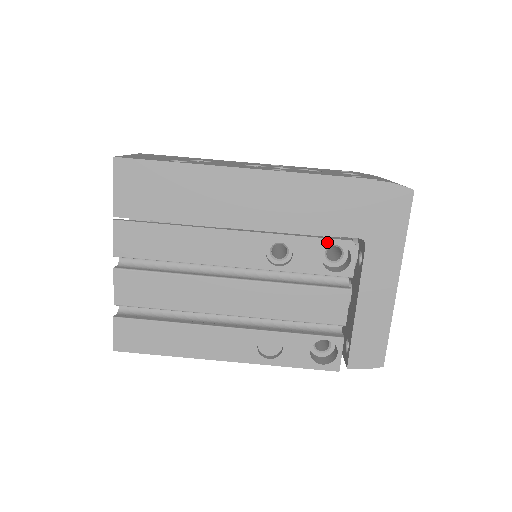
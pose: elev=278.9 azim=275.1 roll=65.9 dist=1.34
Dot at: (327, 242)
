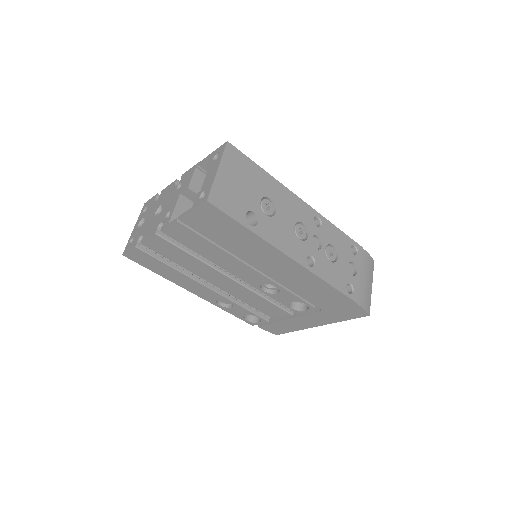
Dot at: (301, 301)
